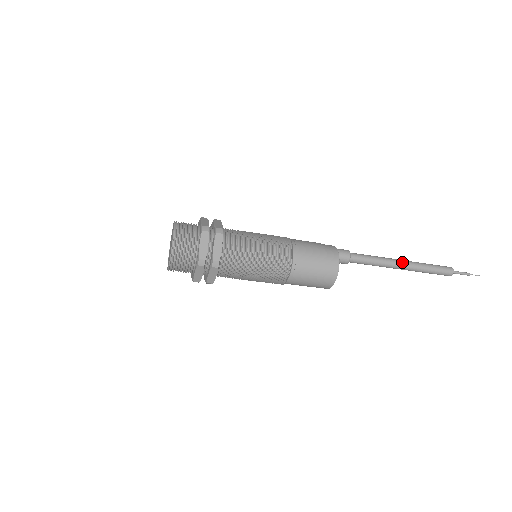
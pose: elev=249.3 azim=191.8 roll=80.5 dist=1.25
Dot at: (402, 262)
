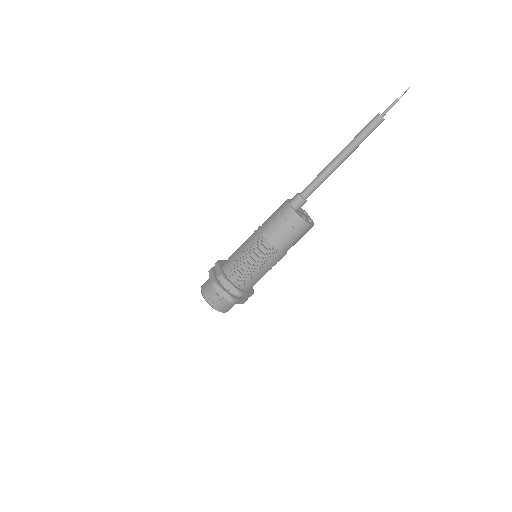
Dot at: (338, 158)
